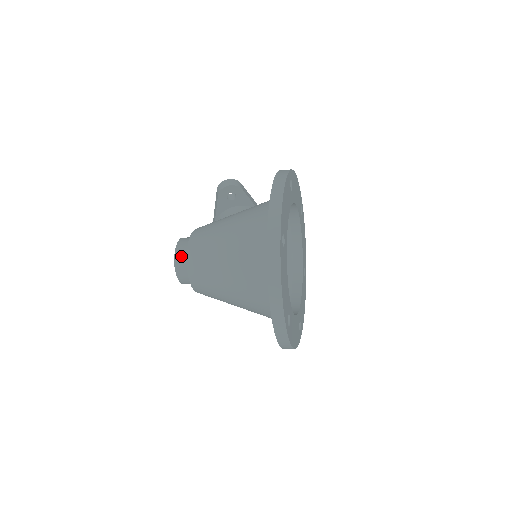
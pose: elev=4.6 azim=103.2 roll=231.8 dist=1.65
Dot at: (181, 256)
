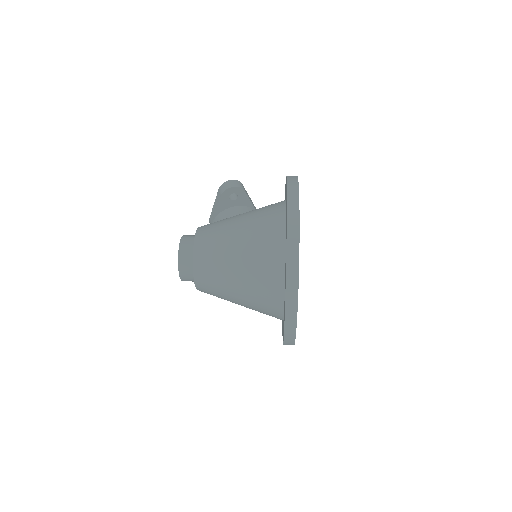
Dot at: (185, 255)
